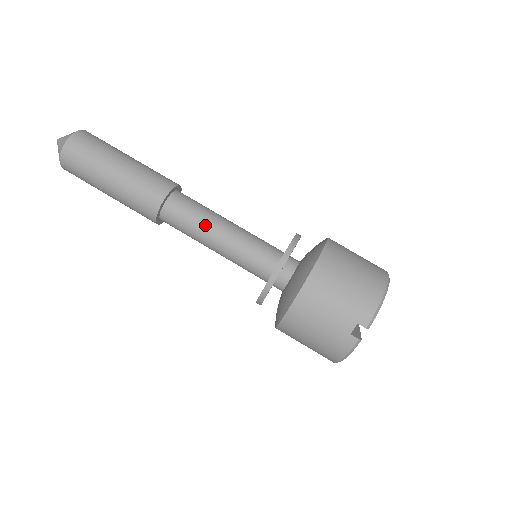
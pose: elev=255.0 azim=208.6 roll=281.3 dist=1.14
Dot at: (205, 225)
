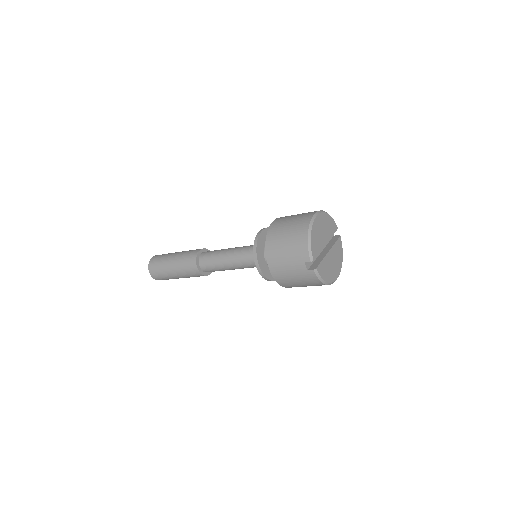
Dot at: (220, 262)
